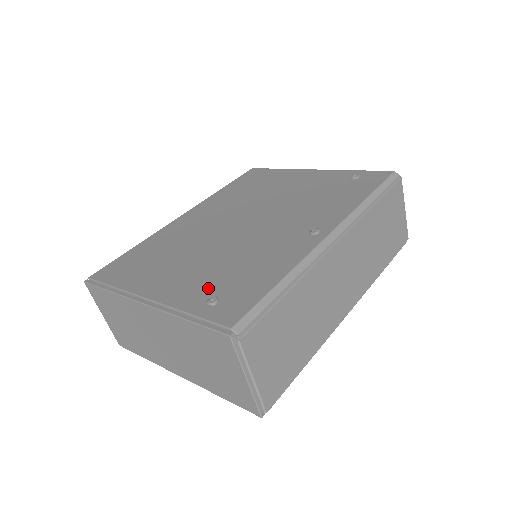
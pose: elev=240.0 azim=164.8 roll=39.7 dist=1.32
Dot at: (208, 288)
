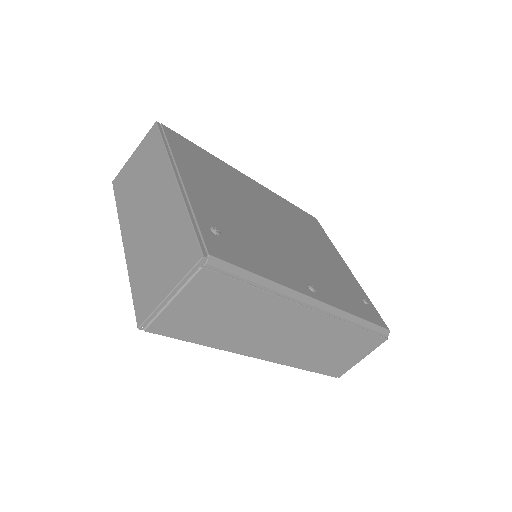
Dot at: (221, 223)
